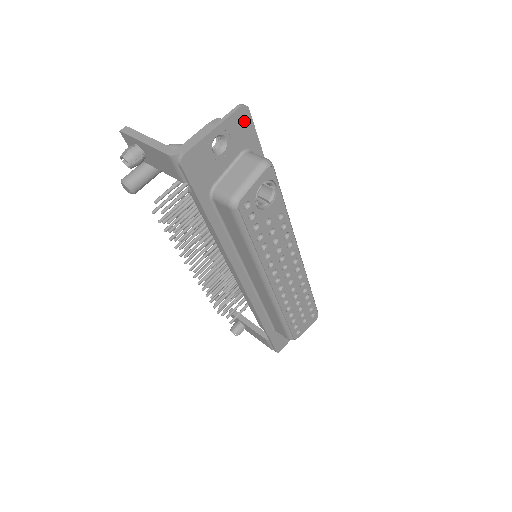
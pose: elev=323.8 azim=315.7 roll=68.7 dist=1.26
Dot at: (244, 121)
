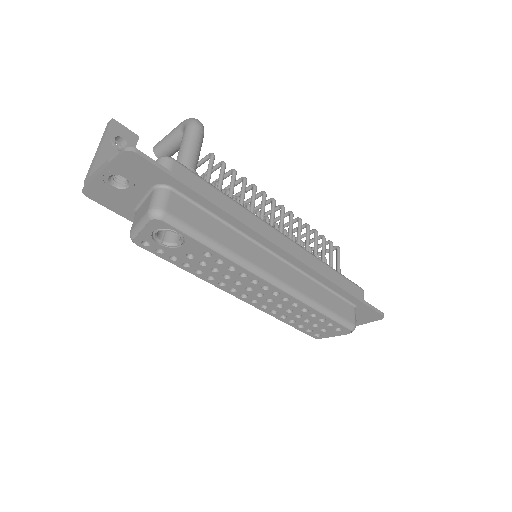
Dot at: (138, 163)
